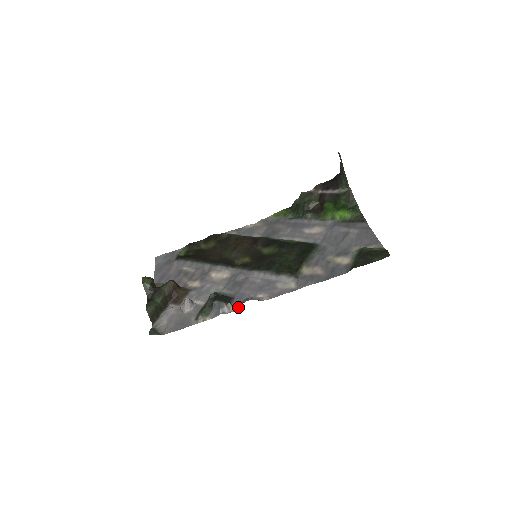
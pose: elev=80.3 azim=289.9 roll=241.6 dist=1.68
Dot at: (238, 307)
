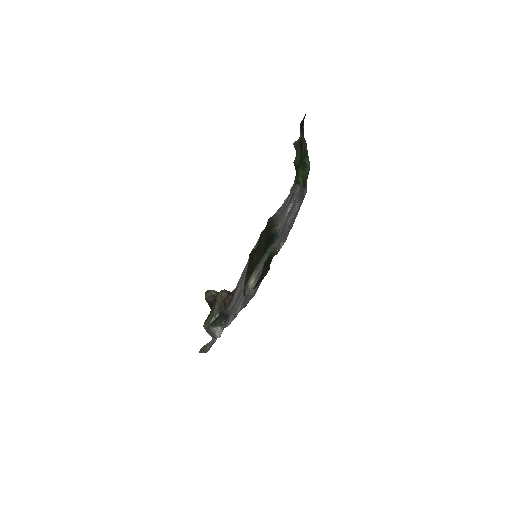
Dot at: occluded
